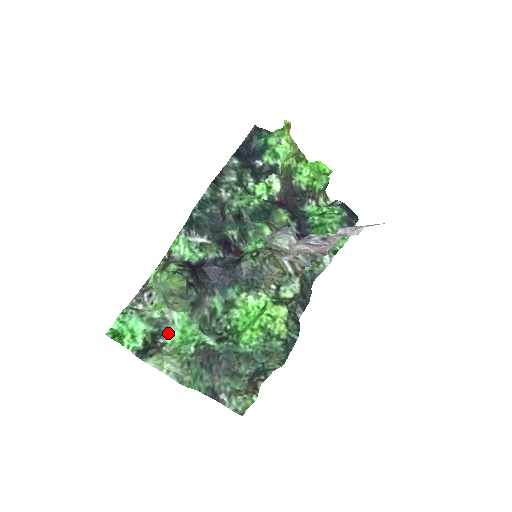
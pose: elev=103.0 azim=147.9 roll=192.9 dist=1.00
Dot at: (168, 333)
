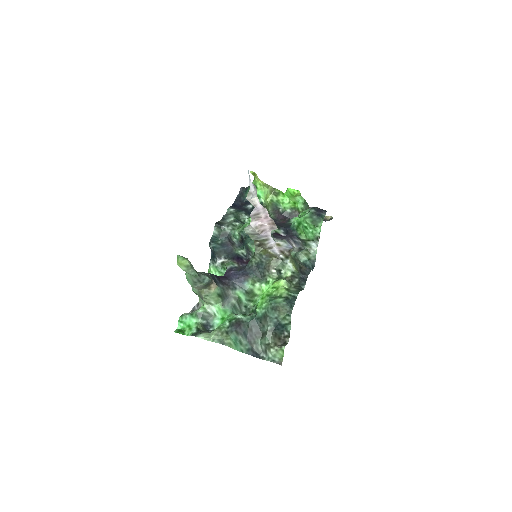
Dot at: (214, 323)
